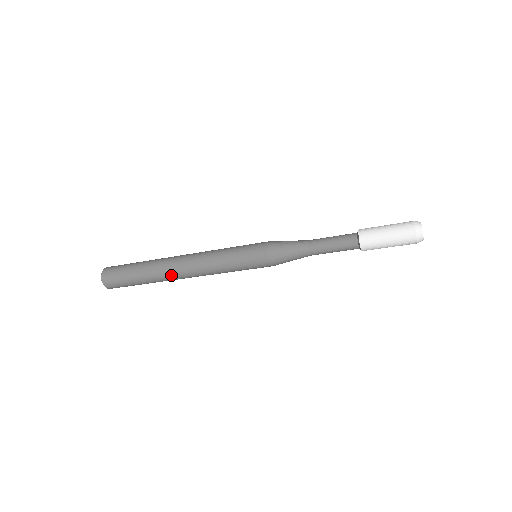
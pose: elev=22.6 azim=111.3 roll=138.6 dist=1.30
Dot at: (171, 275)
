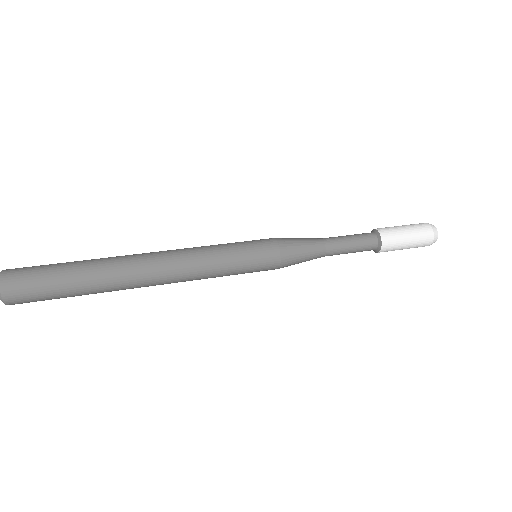
Dot at: (136, 287)
